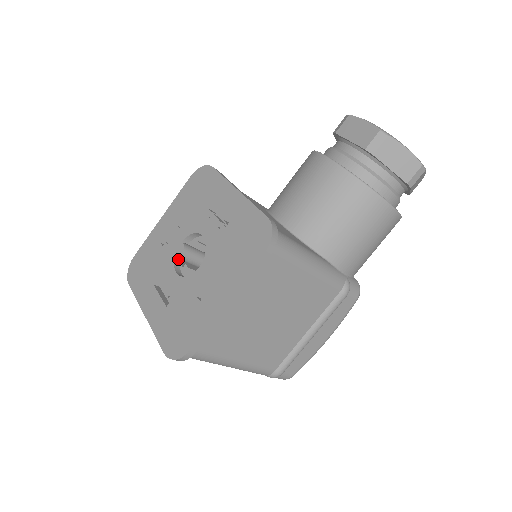
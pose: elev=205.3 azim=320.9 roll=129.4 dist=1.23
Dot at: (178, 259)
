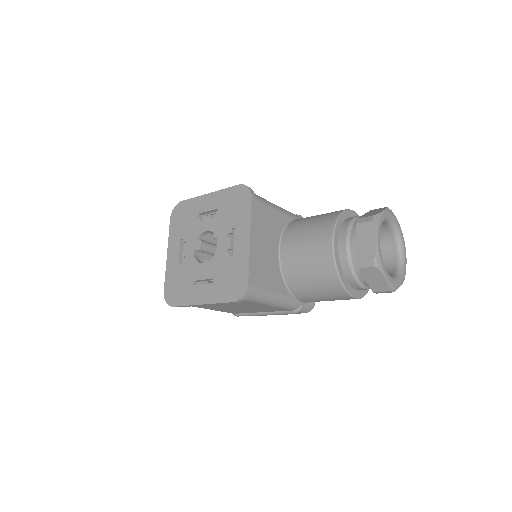
Dot at: (201, 237)
